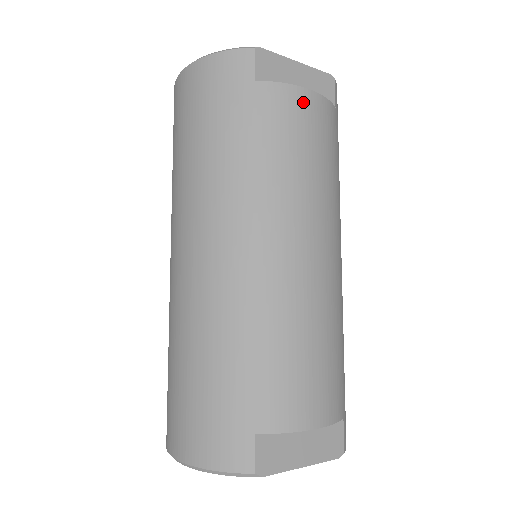
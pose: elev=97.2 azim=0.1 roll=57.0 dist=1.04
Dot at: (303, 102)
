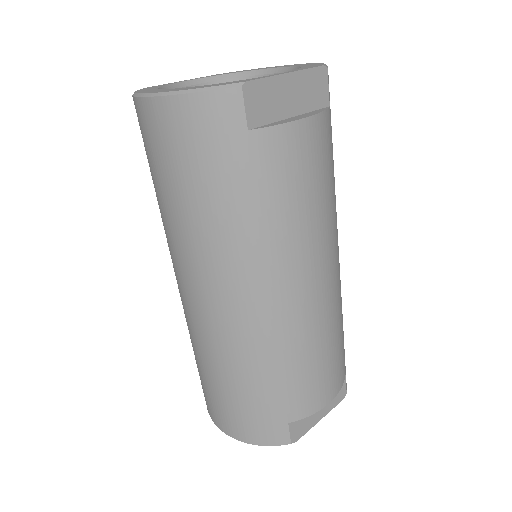
Dot at: (302, 137)
